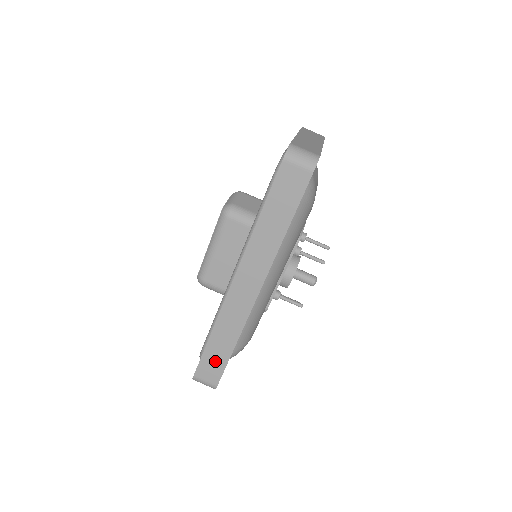
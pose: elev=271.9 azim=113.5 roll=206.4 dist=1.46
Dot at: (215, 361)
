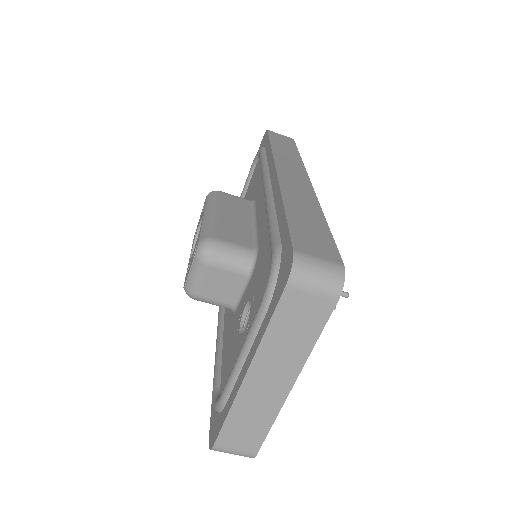
Dot at: occluded
